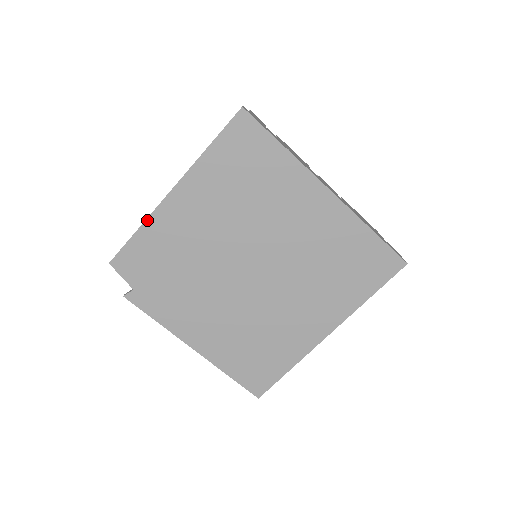
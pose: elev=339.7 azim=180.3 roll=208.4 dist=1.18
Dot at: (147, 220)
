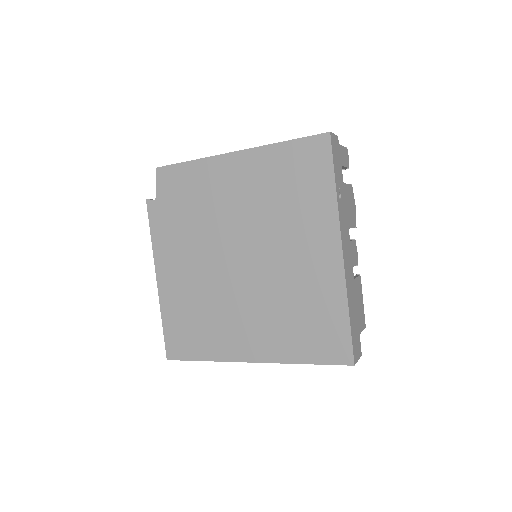
Dot at: (203, 159)
